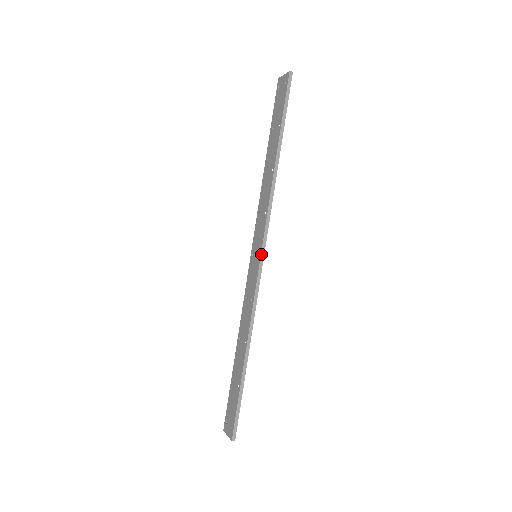
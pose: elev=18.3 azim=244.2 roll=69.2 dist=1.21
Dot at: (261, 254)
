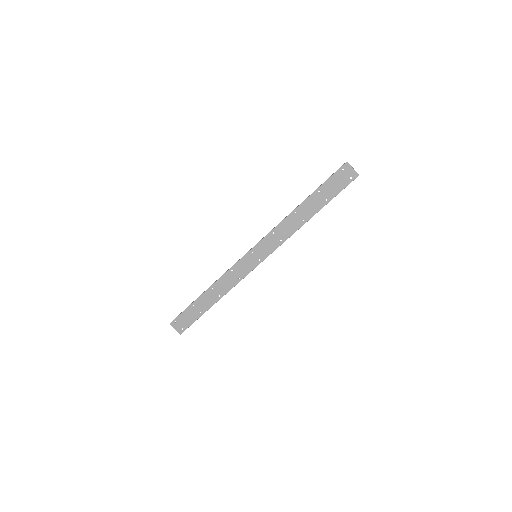
Dot at: occluded
